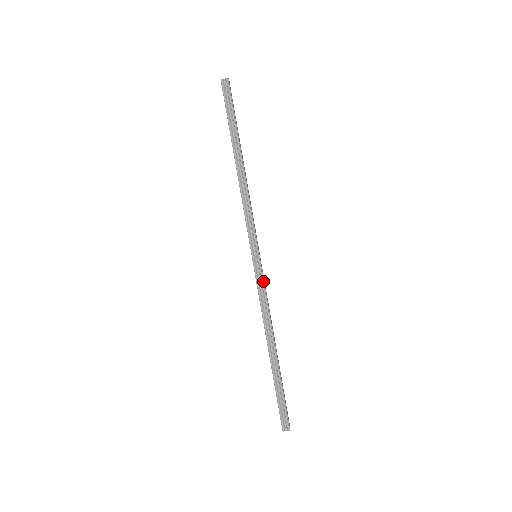
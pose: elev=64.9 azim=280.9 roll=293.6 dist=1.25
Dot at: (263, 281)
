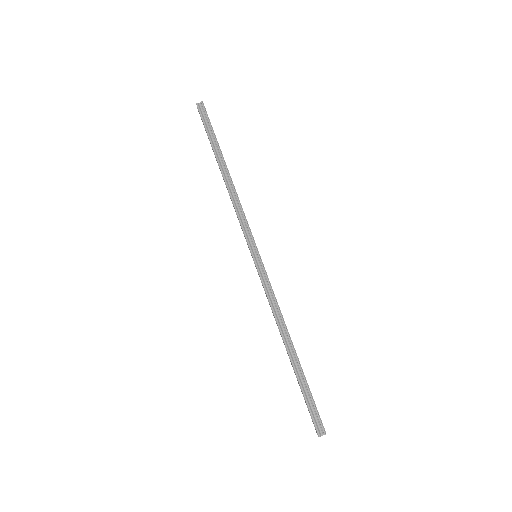
Dot at: (268, 278)
